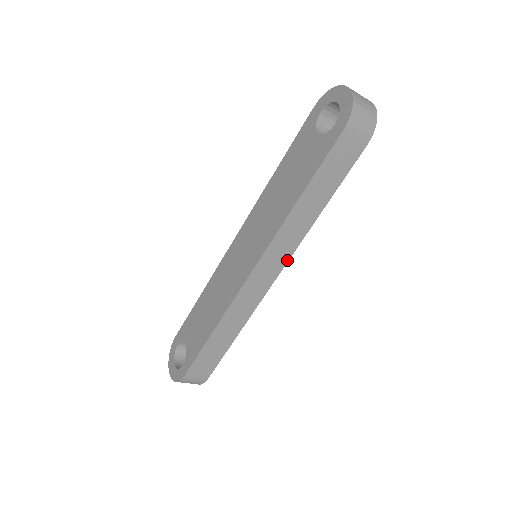
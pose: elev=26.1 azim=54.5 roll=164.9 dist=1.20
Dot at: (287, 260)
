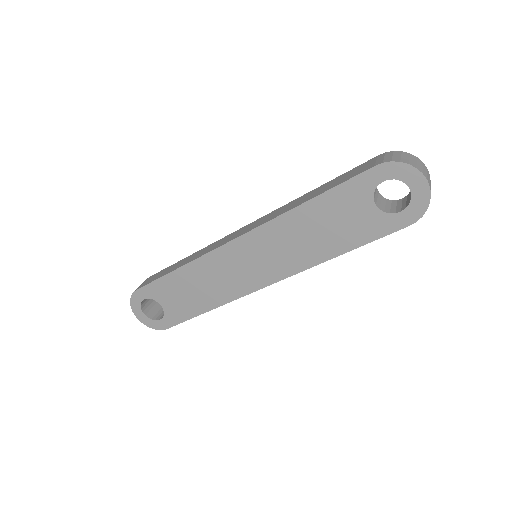
Dot at: occluded
